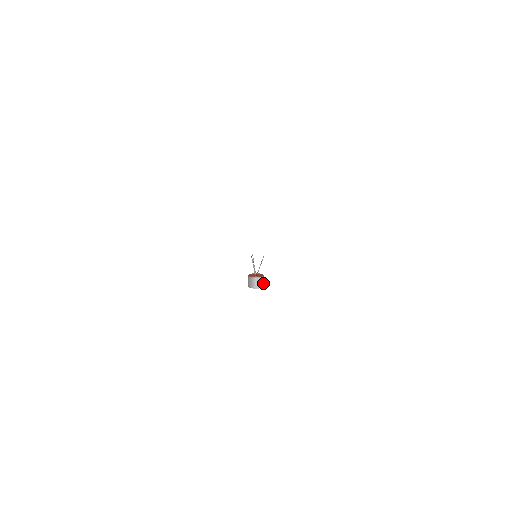
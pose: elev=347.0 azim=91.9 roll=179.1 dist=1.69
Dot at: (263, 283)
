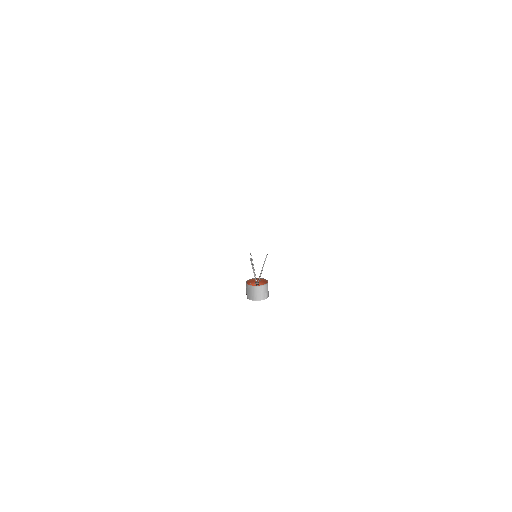
Dot at: (267, 292)
